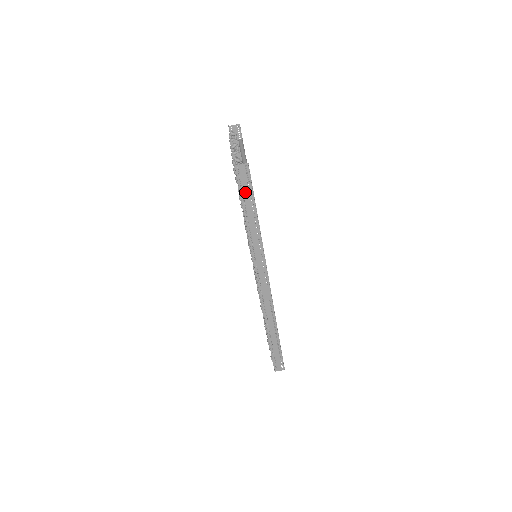
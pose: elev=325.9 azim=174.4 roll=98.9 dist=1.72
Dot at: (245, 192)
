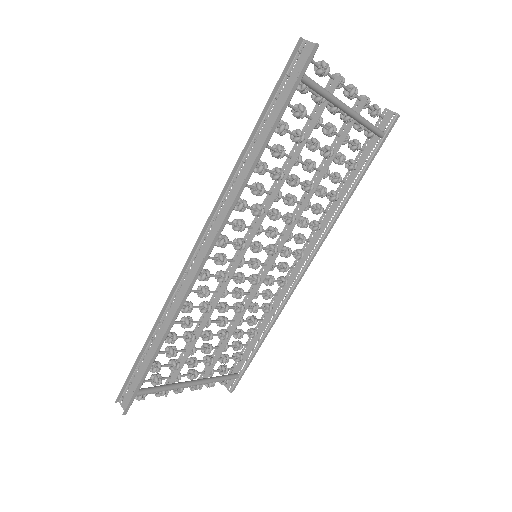
Dot at: (286, 88)
